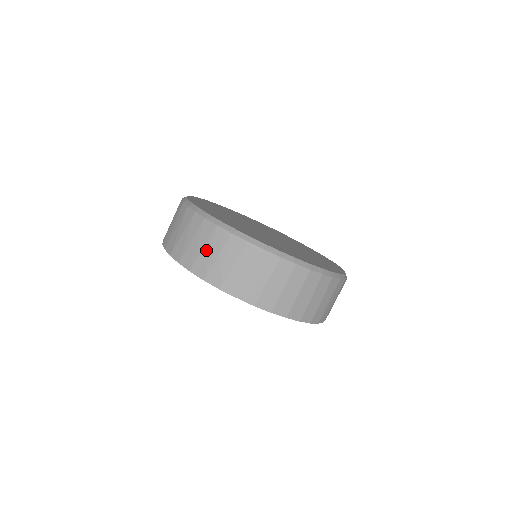
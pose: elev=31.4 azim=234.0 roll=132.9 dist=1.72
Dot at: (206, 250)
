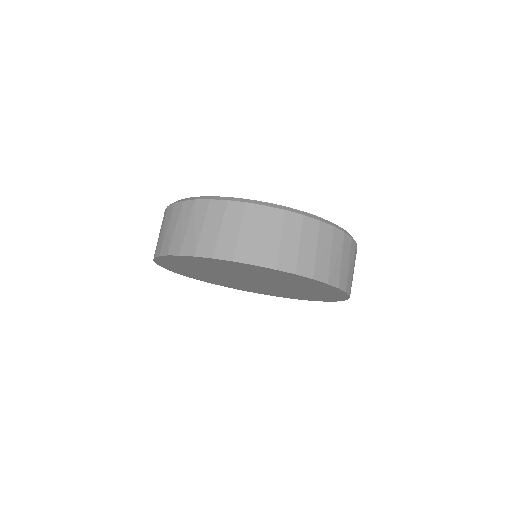
Dot at: (168, 229)
